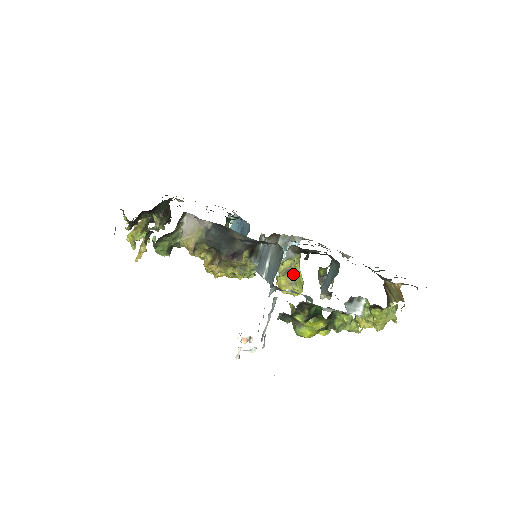
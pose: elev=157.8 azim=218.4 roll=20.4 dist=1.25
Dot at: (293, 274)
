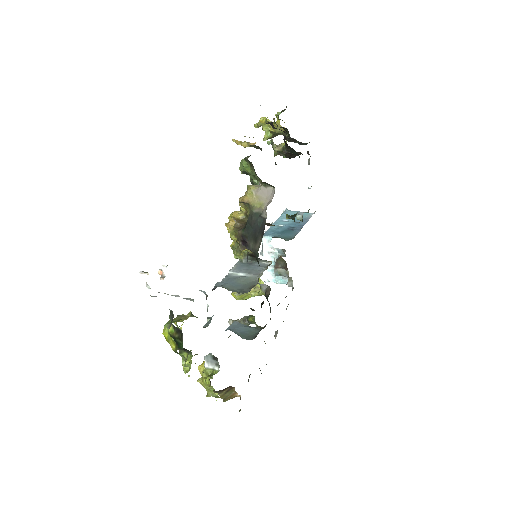
Dot at: occluded
